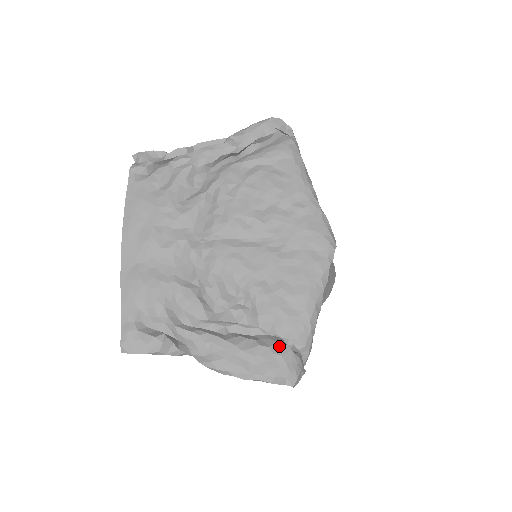
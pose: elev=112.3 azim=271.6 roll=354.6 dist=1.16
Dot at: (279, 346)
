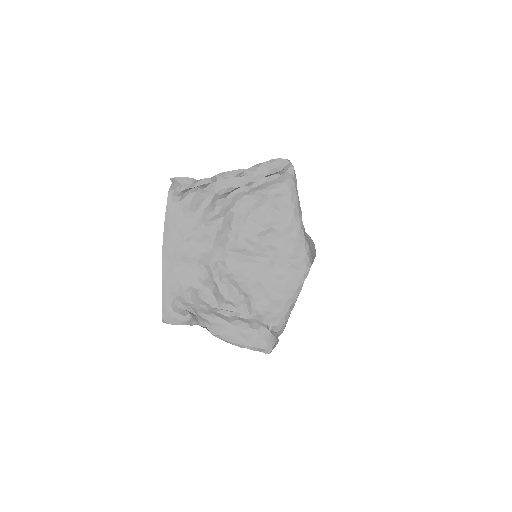
Dot at: (263, 329)
